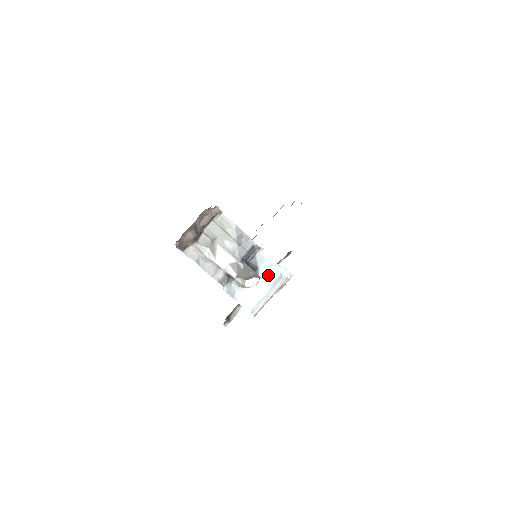
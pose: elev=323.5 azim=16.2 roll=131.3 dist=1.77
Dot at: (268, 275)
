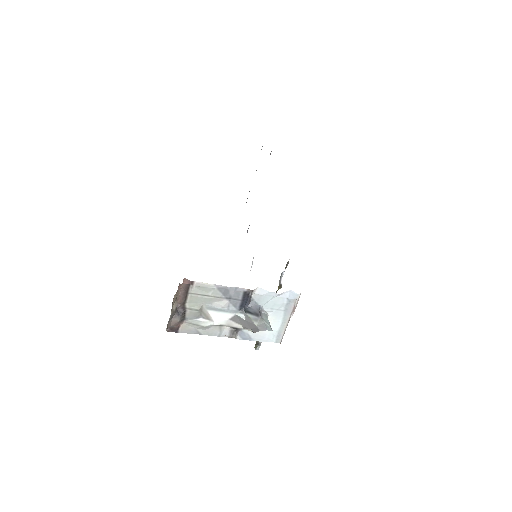
Dot at: (275, 306)
